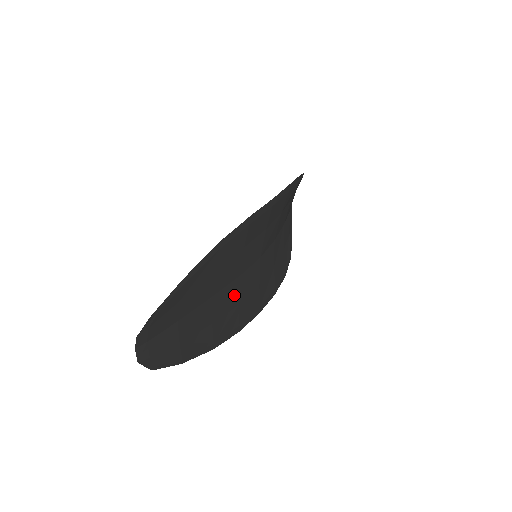
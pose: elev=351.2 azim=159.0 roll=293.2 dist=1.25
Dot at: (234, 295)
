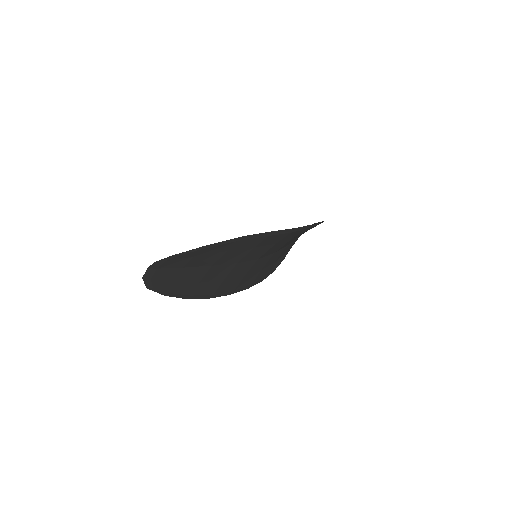
Dot at: (225, 273)
